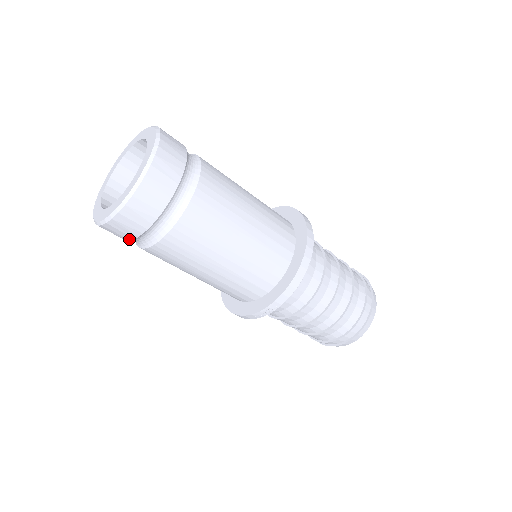
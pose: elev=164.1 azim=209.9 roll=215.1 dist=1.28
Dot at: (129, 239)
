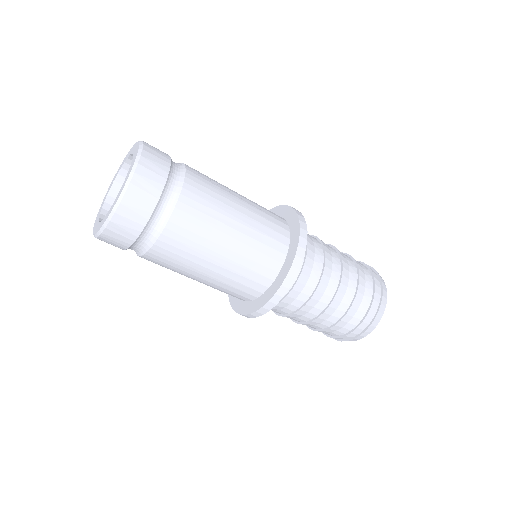
Dot at: occluded
